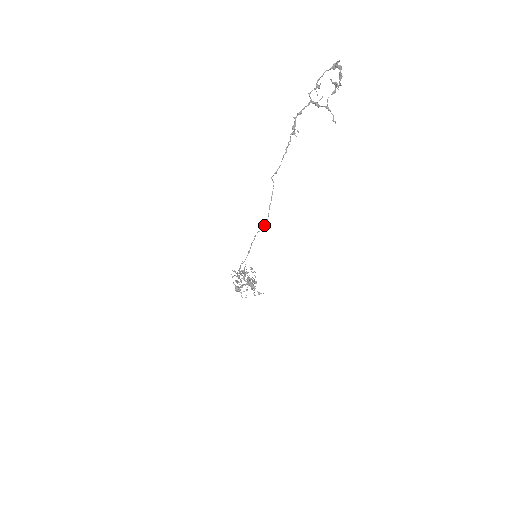
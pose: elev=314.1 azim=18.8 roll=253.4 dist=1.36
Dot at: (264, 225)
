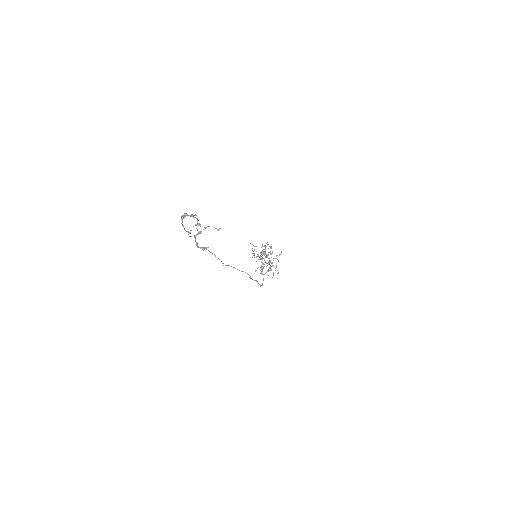
Dot at: occluded
